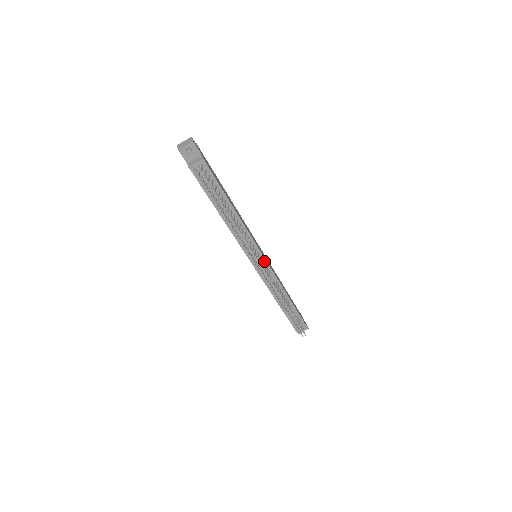
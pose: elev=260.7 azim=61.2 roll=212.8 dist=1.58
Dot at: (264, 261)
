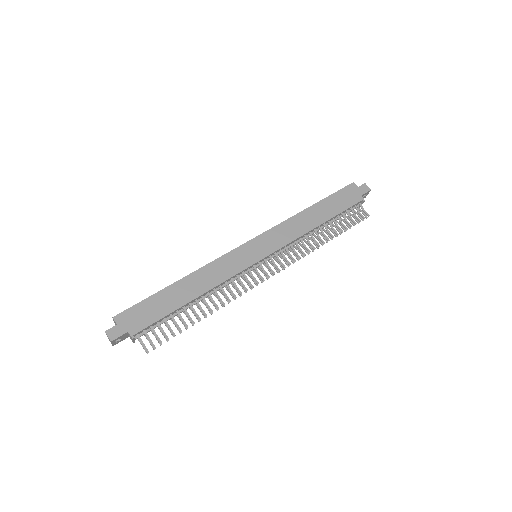
Dot at: (266, 257)
